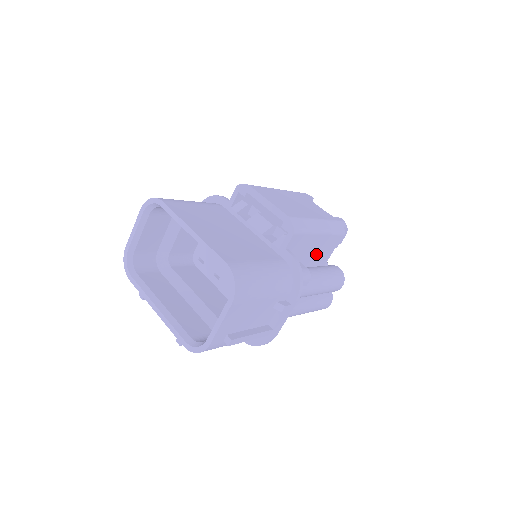
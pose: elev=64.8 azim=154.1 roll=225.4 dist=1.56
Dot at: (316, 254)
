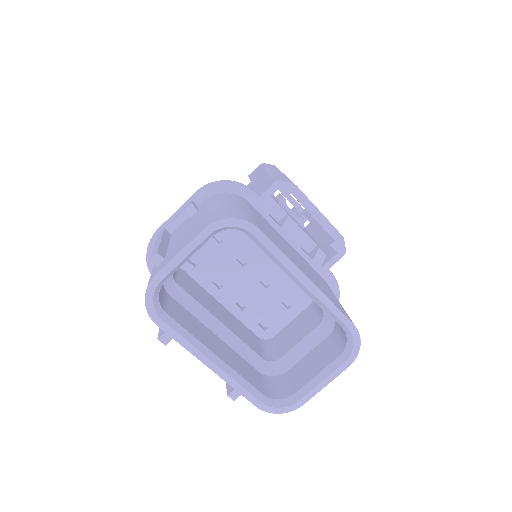
Dot at: occluded
